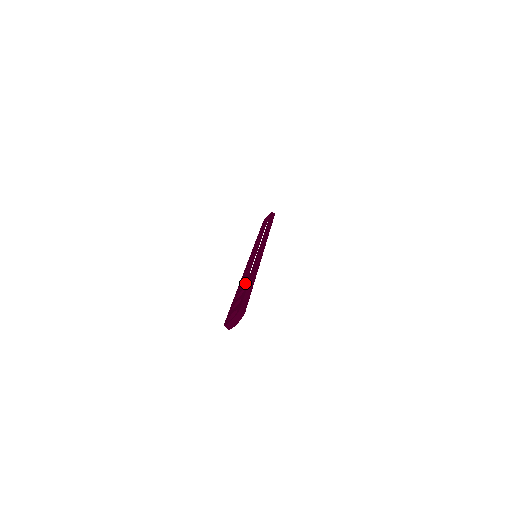
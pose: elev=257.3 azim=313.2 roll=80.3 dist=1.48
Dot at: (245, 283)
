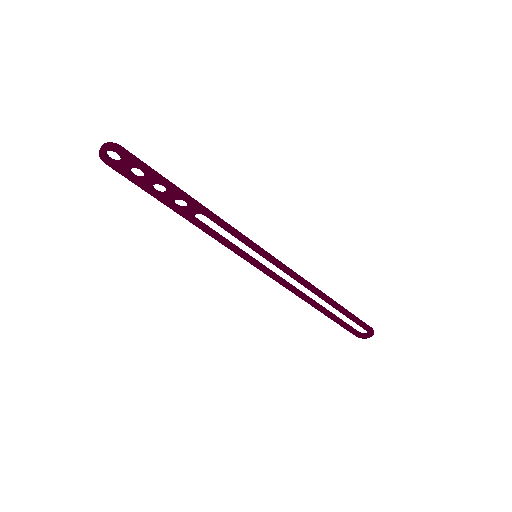
Dot at: (187, 206)
